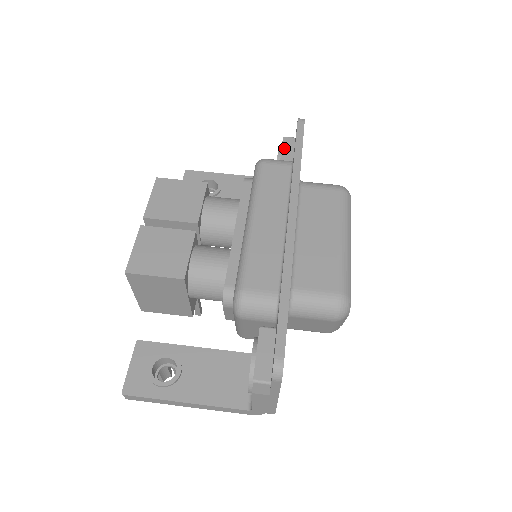
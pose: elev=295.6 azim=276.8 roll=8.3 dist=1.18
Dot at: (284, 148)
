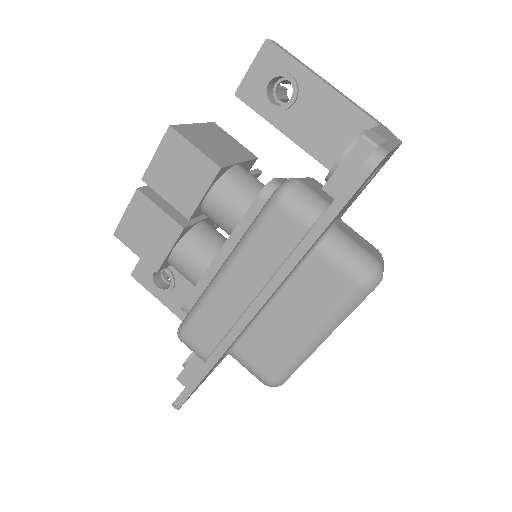
Dot at: (348, 161)
